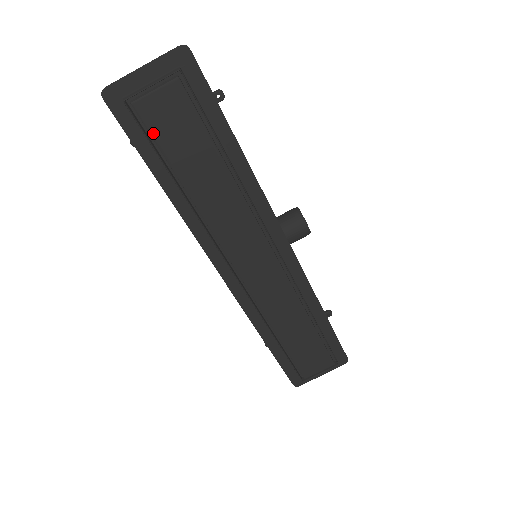
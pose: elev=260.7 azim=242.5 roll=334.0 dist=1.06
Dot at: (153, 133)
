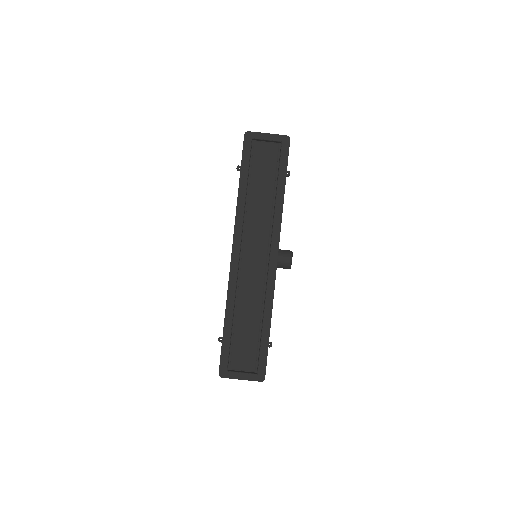
Dot at: (254, 158)
